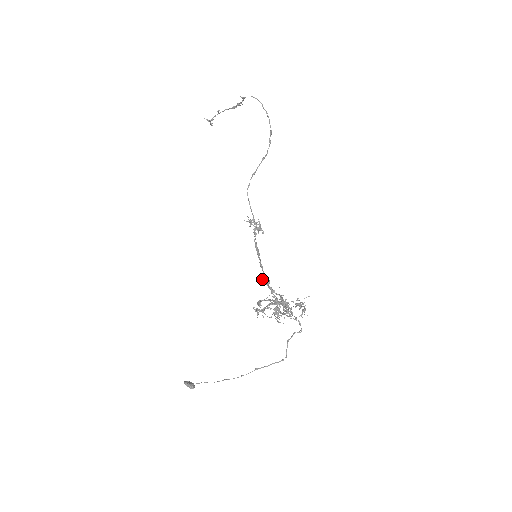
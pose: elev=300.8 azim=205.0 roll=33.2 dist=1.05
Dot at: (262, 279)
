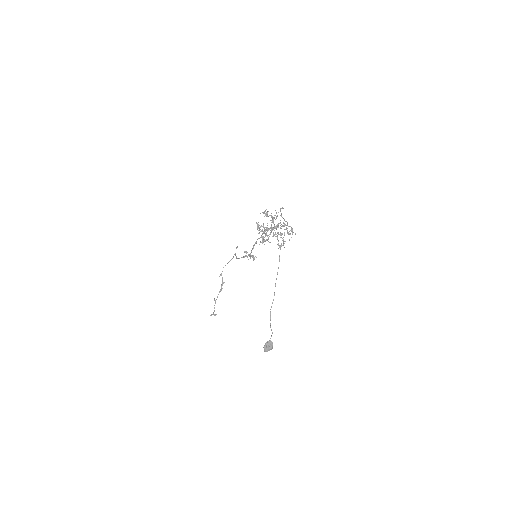
Dot at: occluded
